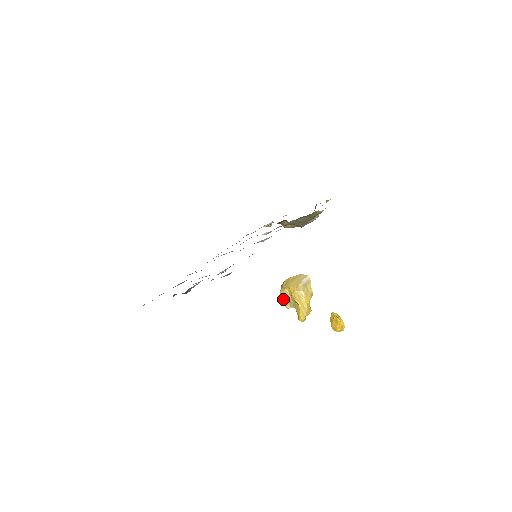
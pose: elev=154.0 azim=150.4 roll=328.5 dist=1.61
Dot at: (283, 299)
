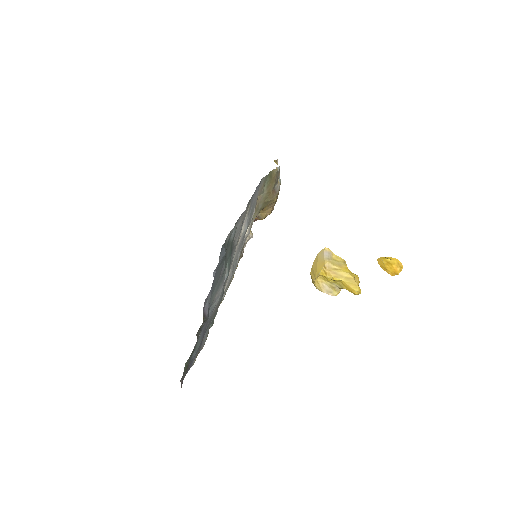
Dot at: (324, 291)
